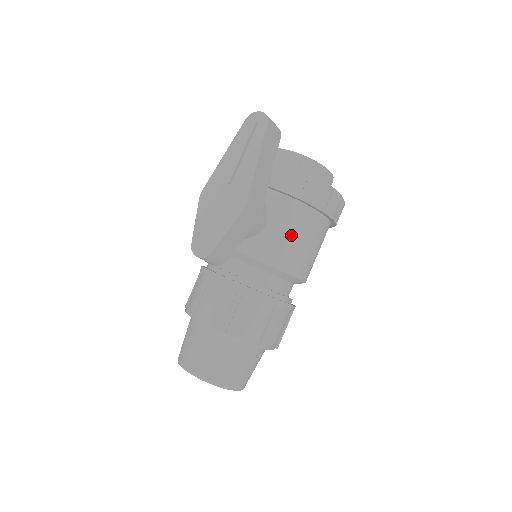
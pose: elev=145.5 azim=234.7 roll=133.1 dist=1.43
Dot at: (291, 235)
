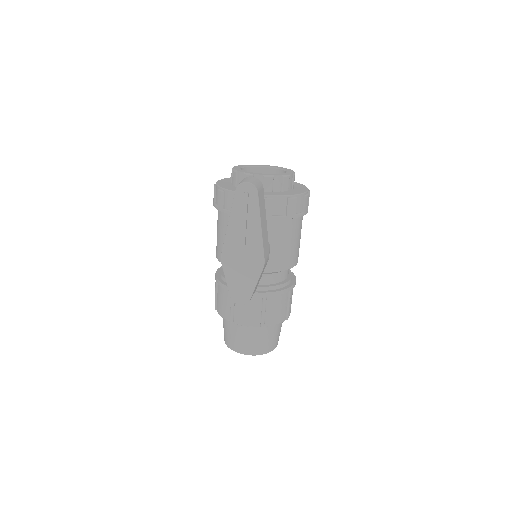
Dot at: (286, 244)
